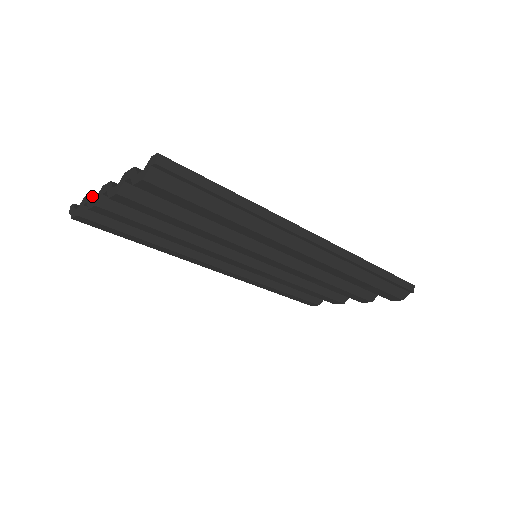
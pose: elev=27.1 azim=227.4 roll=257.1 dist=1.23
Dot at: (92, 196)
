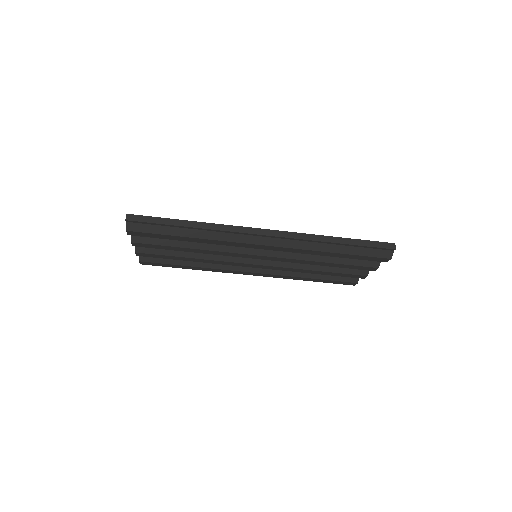
Dot at: occluded
